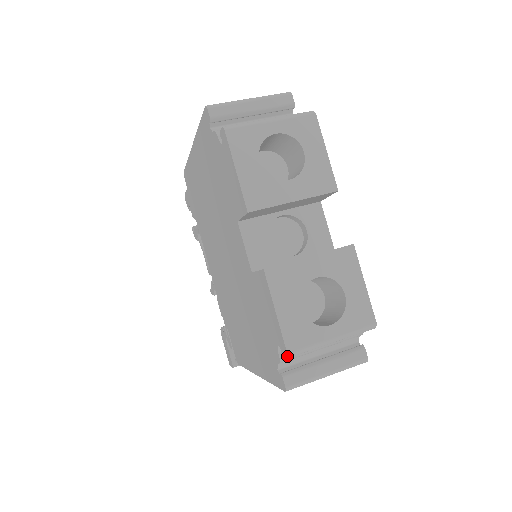
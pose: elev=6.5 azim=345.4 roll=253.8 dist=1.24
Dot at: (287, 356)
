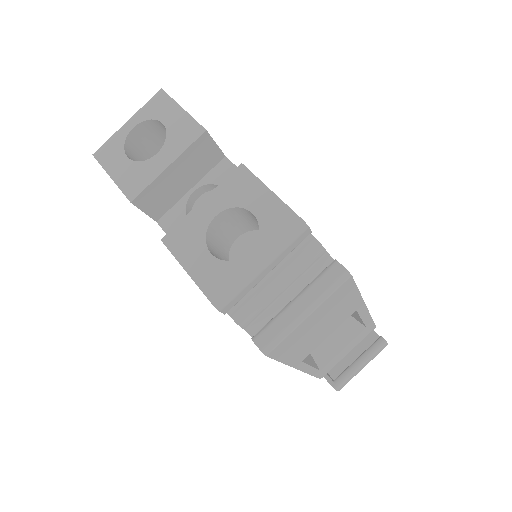
Dot at: occluded
